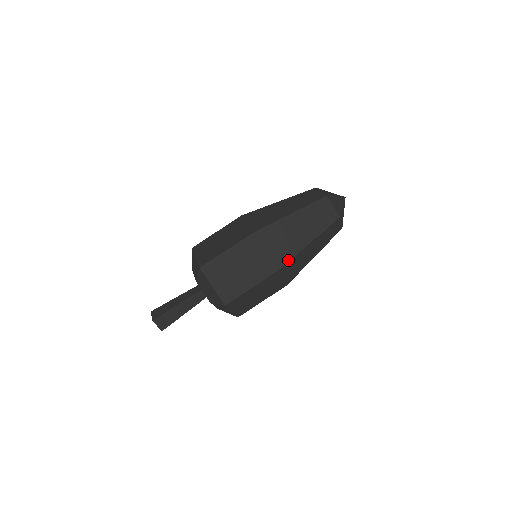
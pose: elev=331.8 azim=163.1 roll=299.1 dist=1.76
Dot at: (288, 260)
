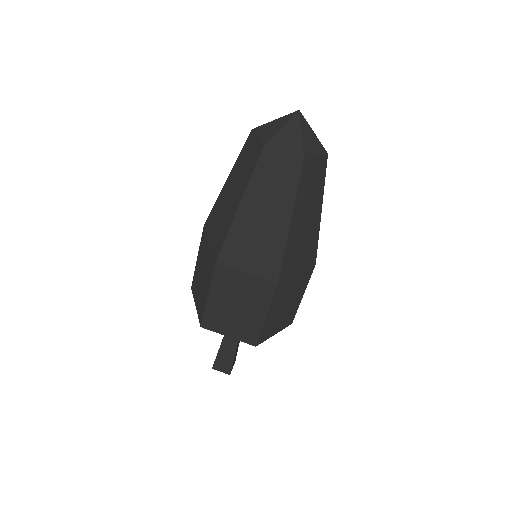
Dot at: (316, 248)
